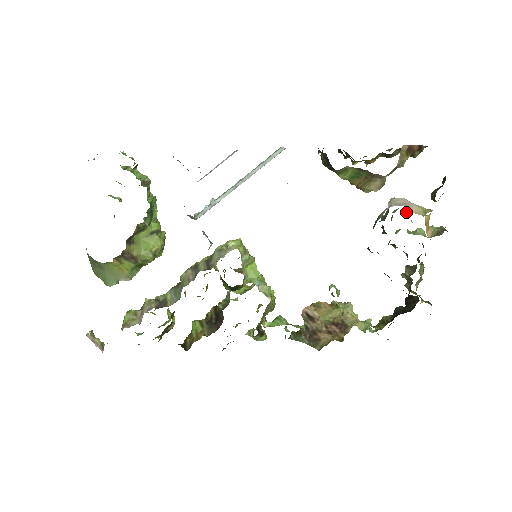
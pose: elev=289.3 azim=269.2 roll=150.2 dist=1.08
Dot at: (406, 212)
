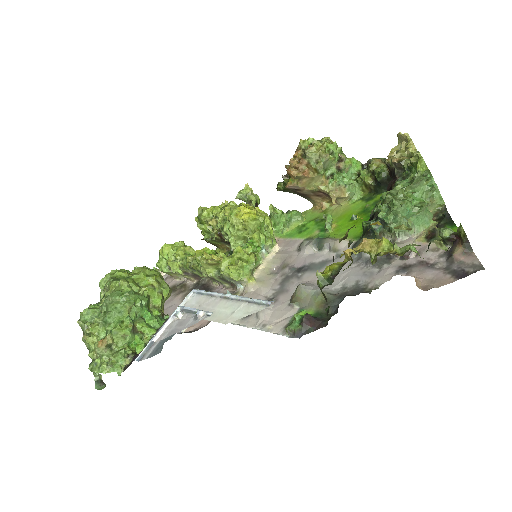
Dot at: (407, 212)
